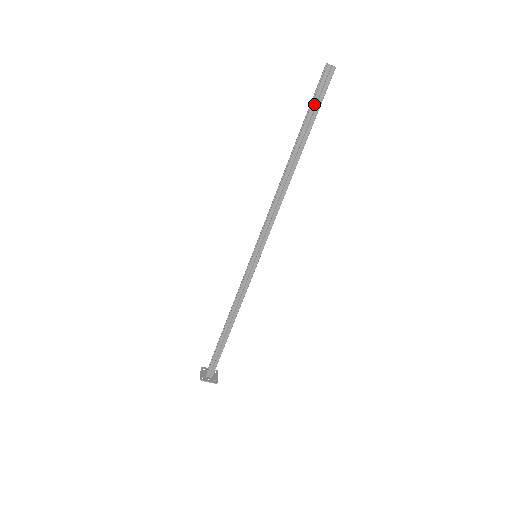
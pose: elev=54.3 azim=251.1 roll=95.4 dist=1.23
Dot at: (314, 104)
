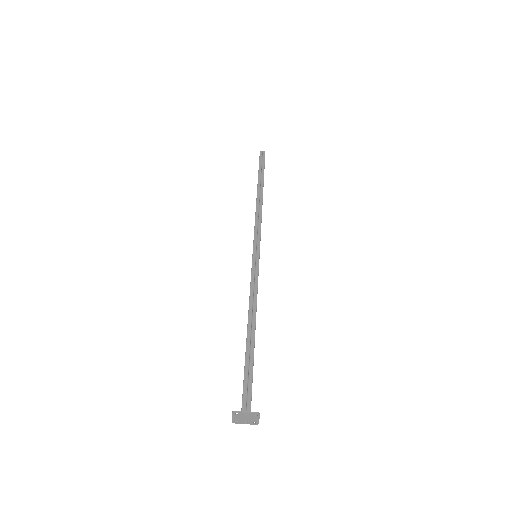
Dot at: (260, 165)
